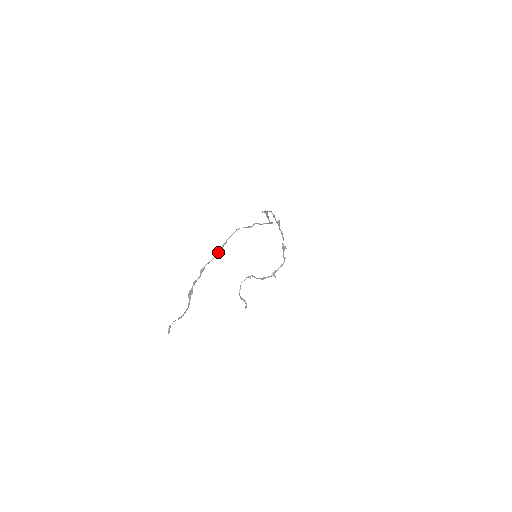
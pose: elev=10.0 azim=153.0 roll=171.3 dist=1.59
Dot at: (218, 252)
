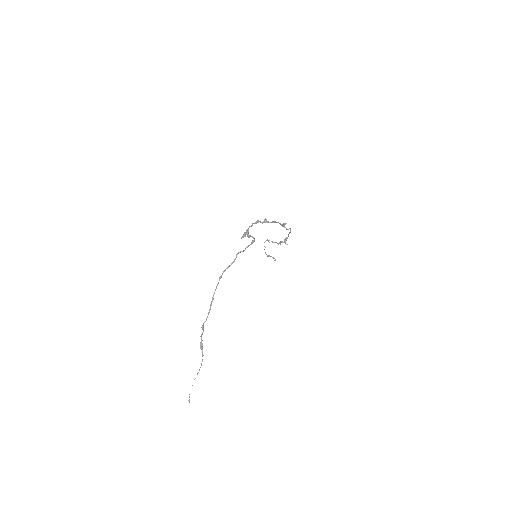
Dot at: (209, 312)
